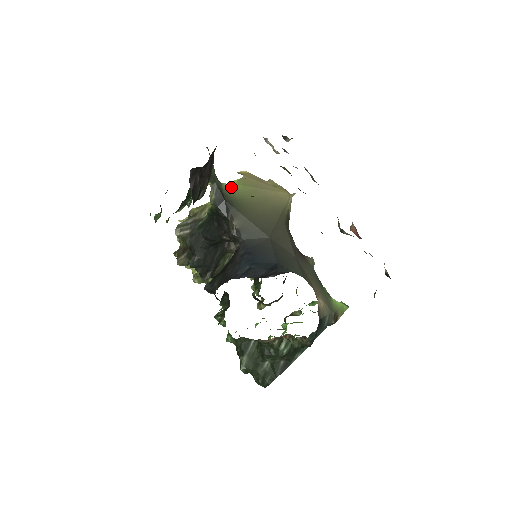
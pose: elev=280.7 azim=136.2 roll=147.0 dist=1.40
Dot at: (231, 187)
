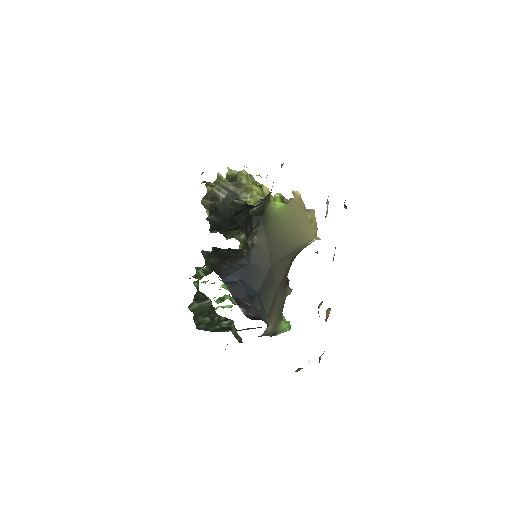
Dot at: (275, 208)
